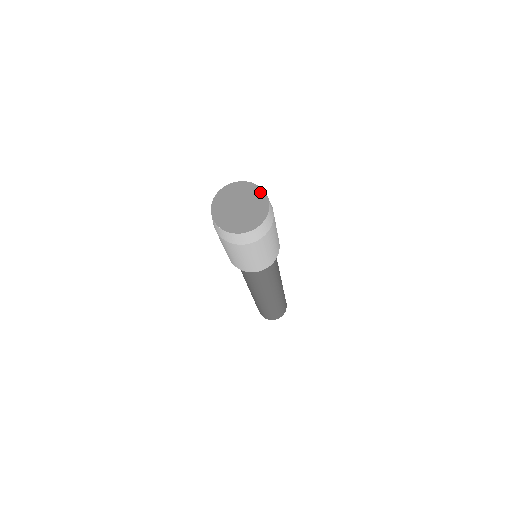
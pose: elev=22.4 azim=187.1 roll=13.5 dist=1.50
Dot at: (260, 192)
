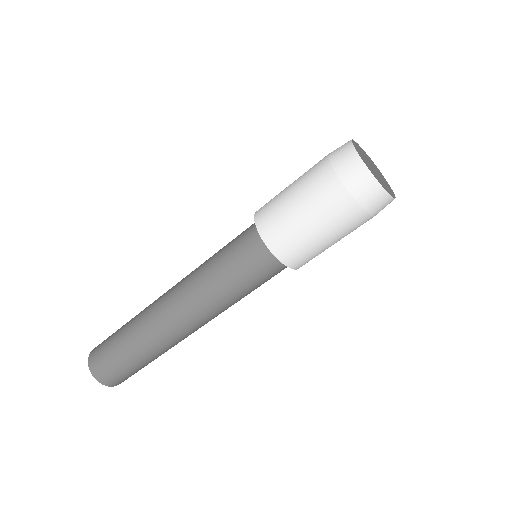
Dot at: (382, 175)
